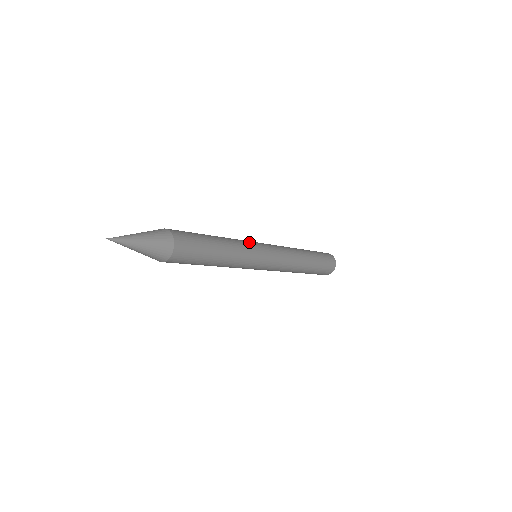
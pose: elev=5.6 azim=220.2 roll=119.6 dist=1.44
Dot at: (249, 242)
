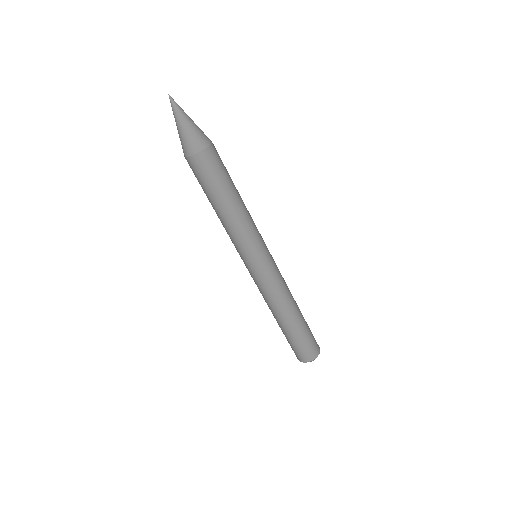
Dot at: occluded
